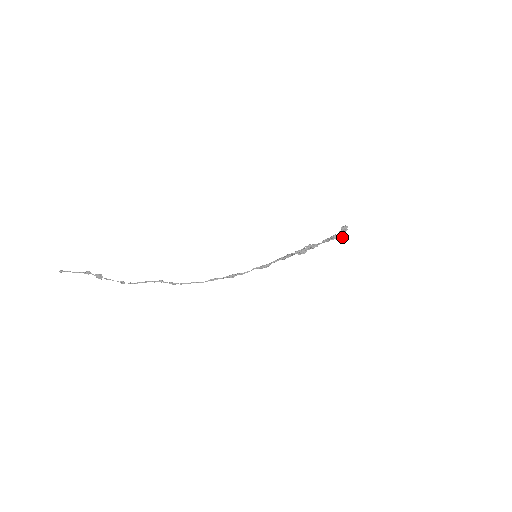
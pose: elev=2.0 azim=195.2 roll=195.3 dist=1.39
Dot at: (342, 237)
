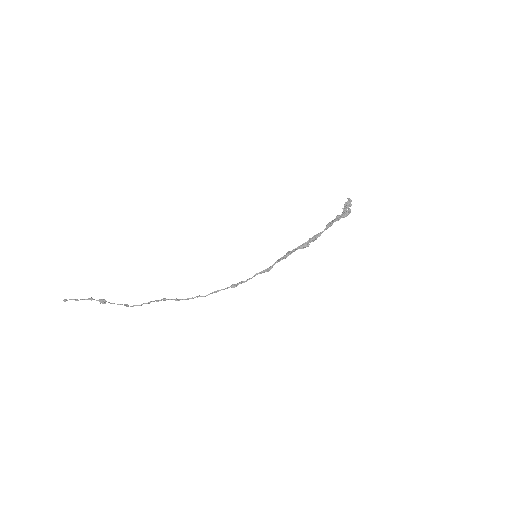
Dot at: (347, 215)
